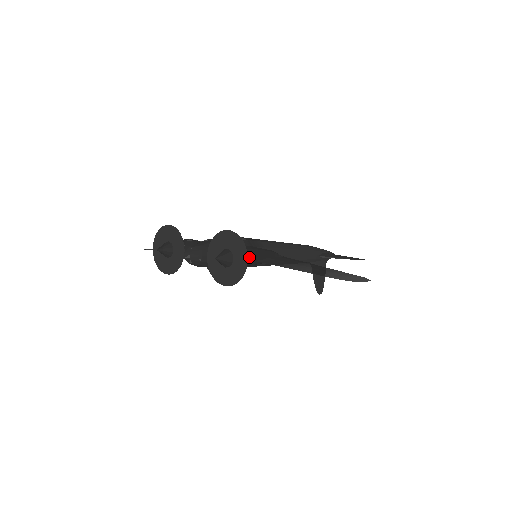
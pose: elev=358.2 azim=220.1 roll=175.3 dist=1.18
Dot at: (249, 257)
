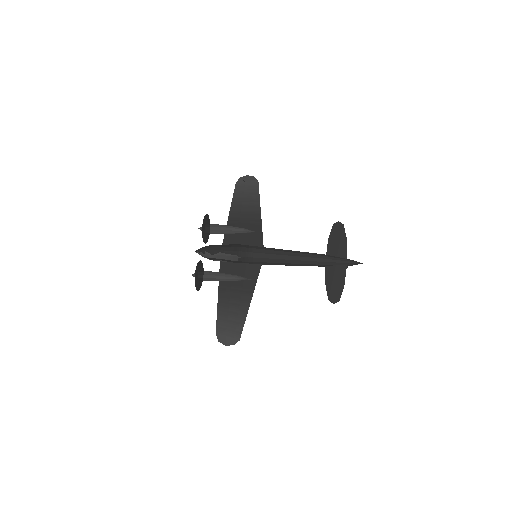
Dot at: (212, 280)
